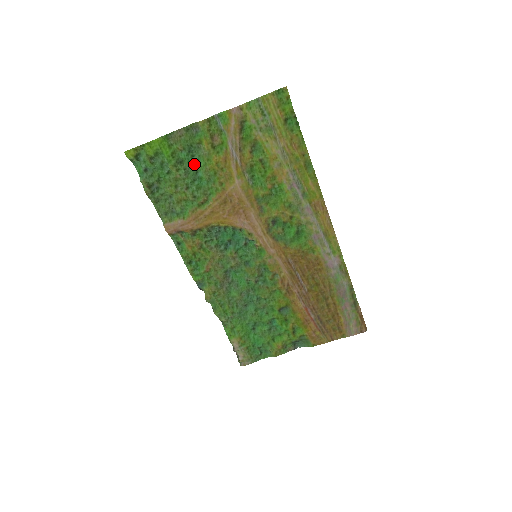
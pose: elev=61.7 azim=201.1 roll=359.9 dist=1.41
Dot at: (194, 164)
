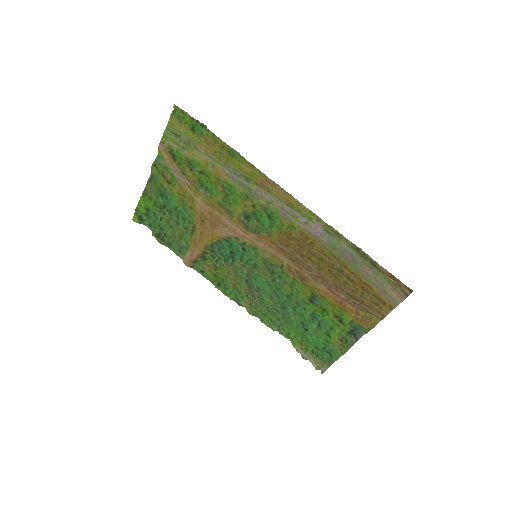
Dot at: (171, 203)
